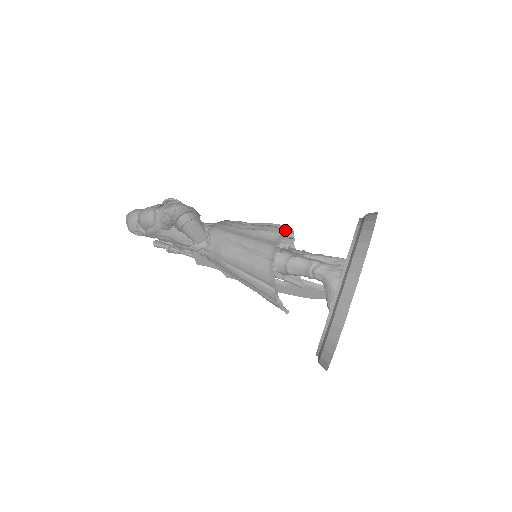
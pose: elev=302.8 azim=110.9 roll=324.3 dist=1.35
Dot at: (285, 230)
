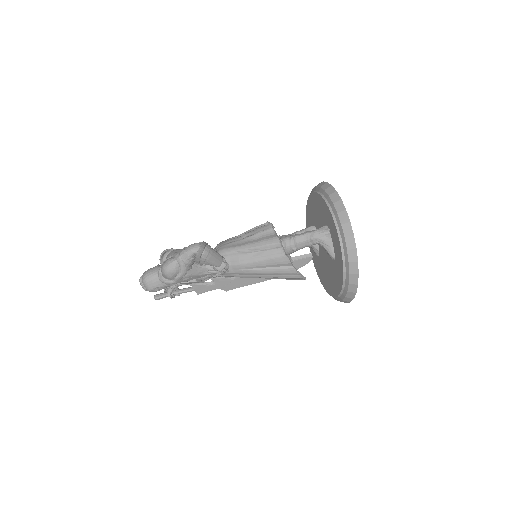
Dot at: (272, 225)
